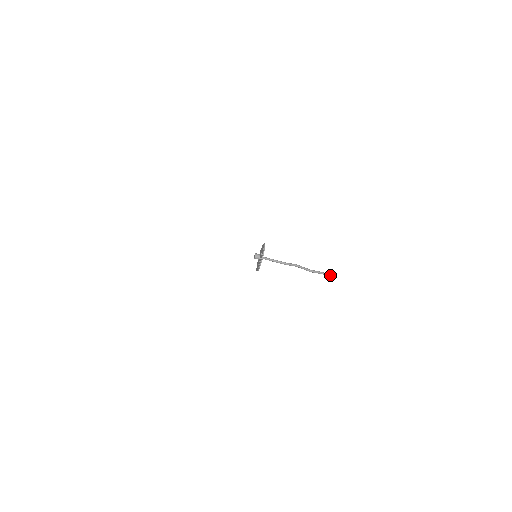
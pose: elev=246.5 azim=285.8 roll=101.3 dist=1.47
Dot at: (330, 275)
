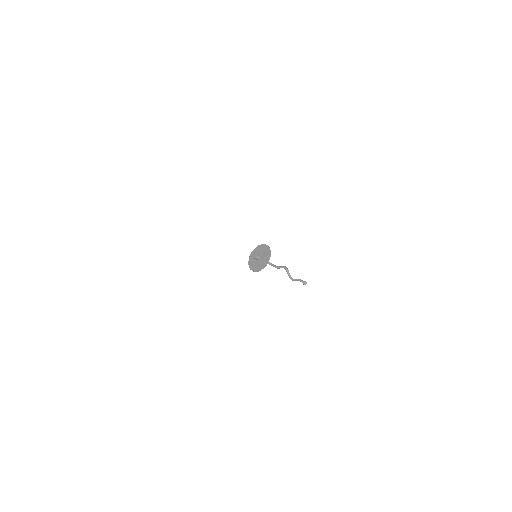
Dot at: occluded
